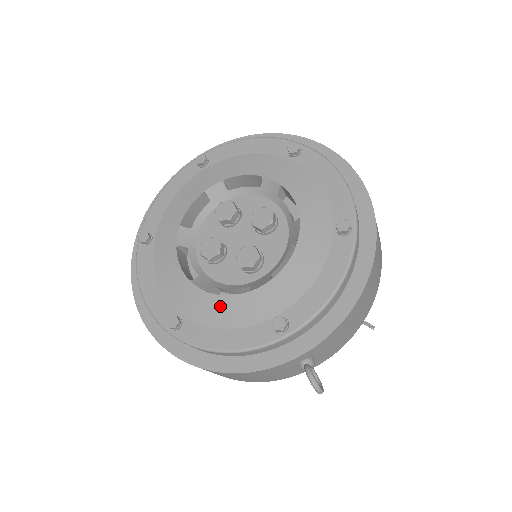
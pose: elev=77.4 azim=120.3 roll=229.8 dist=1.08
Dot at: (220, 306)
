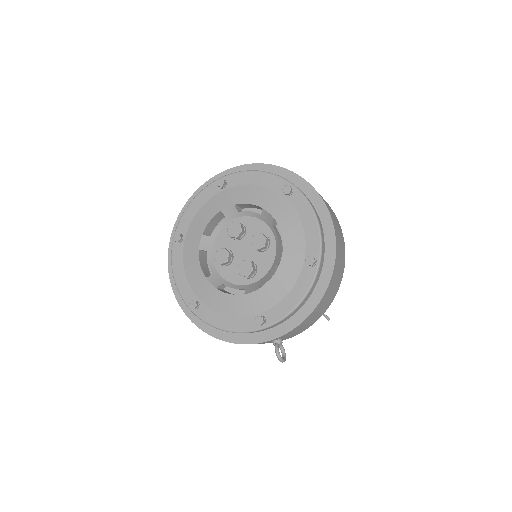
Dot at: (224, 300)
